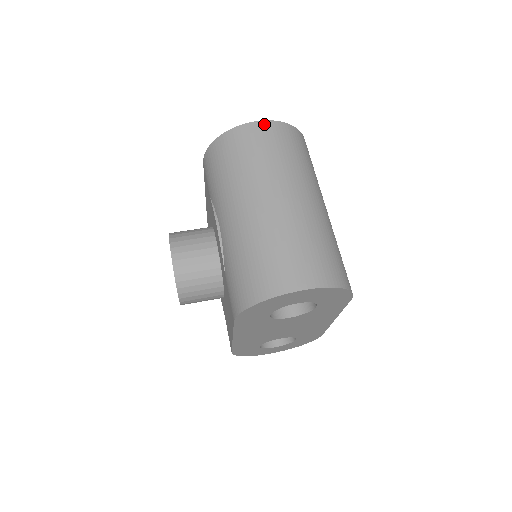
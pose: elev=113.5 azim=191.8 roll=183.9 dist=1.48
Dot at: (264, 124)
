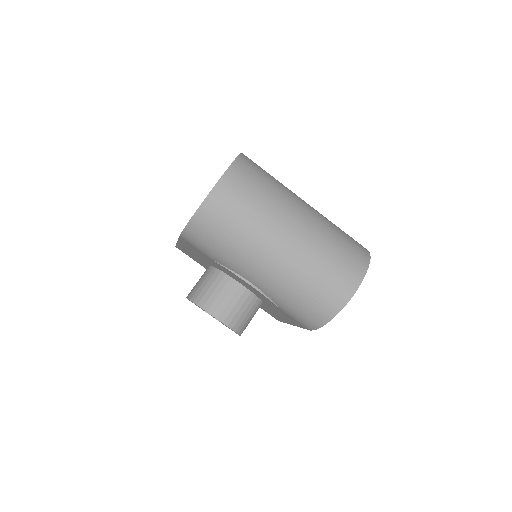
Dot at: (223, 182)
